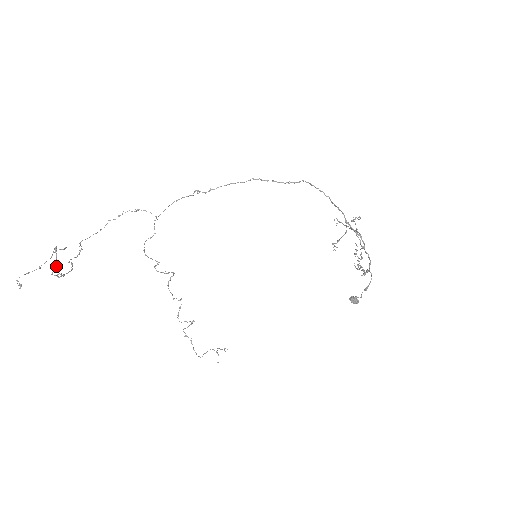
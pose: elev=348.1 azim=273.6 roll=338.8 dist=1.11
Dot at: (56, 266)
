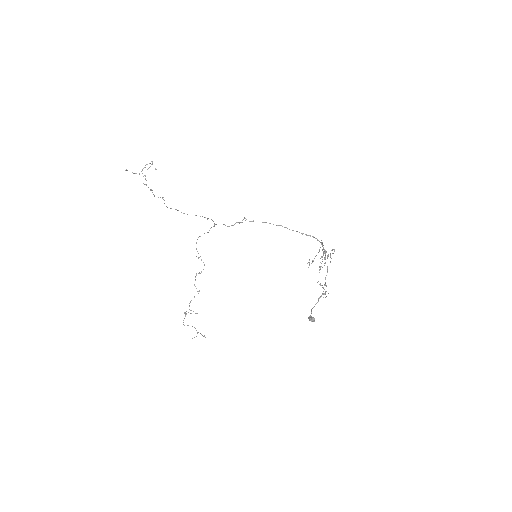
Dot at: occluded
